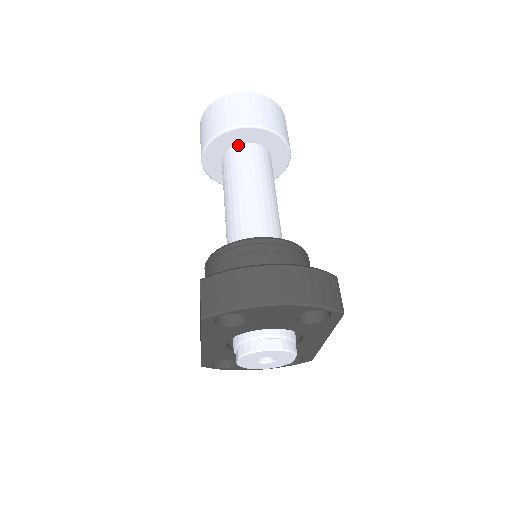
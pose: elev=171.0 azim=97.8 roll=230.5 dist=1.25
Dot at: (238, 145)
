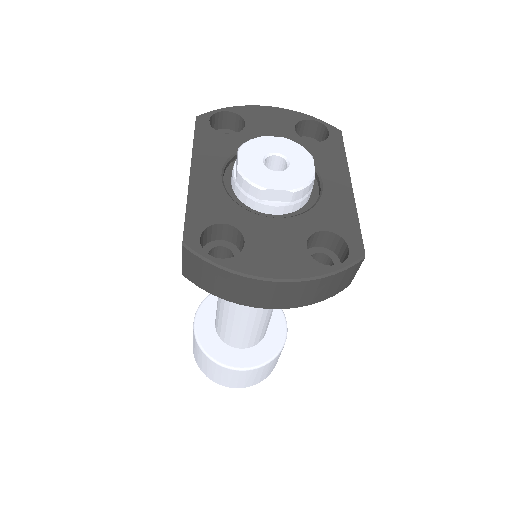
Dot at: occluded
